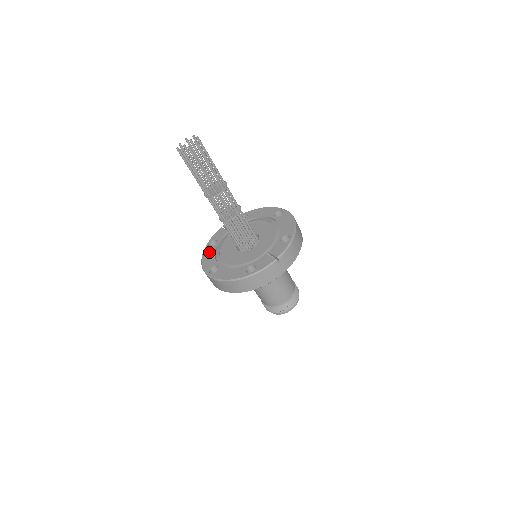
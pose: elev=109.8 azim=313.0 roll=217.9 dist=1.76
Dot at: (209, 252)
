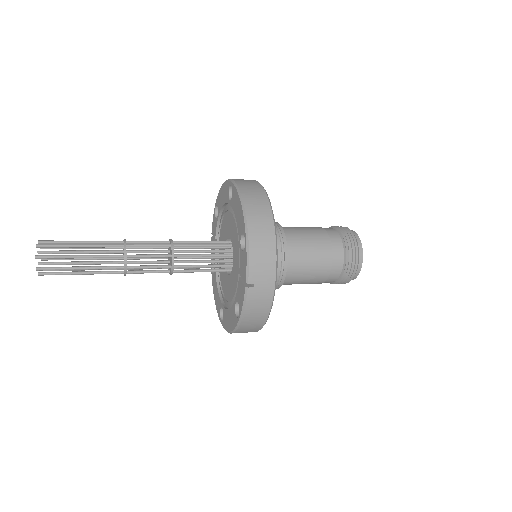
Dot at: (214, 284)
